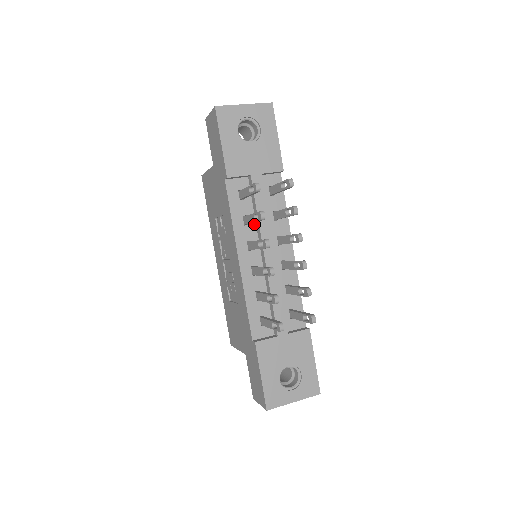
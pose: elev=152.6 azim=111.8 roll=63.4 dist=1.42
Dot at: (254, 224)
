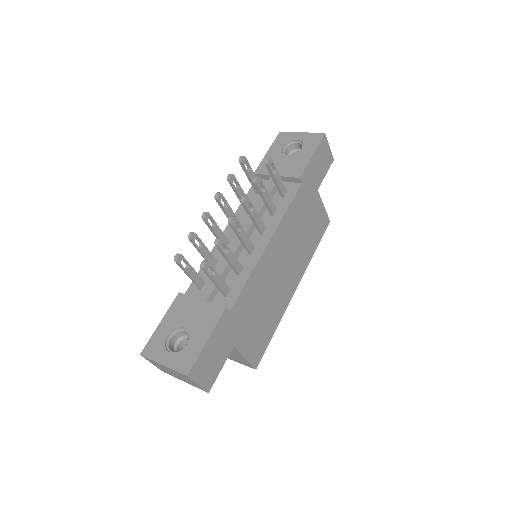
Dot at: occluded
